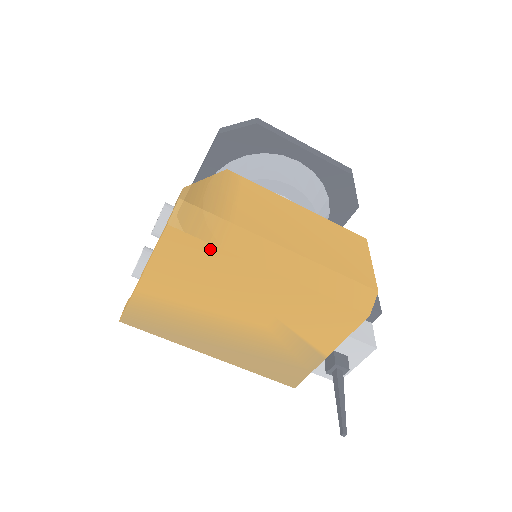
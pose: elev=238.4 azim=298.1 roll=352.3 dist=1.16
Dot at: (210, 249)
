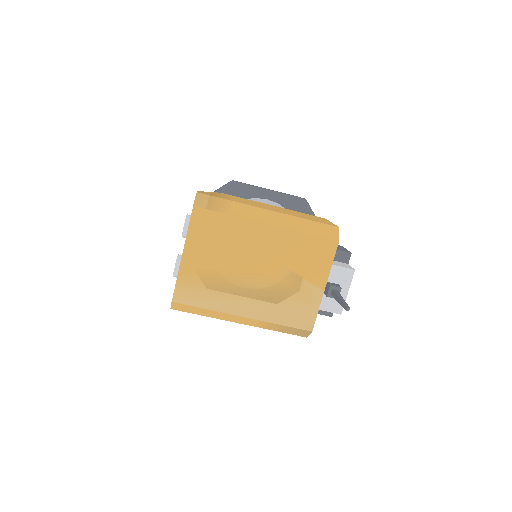
Dot at: (223, 217)
